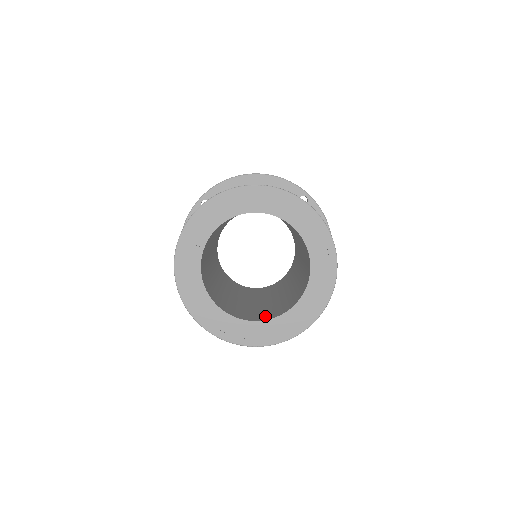
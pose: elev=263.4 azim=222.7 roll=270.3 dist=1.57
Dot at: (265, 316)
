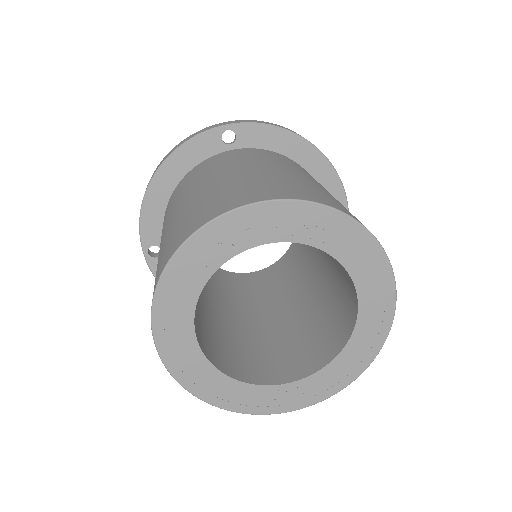
Dot at: (240, 368)
